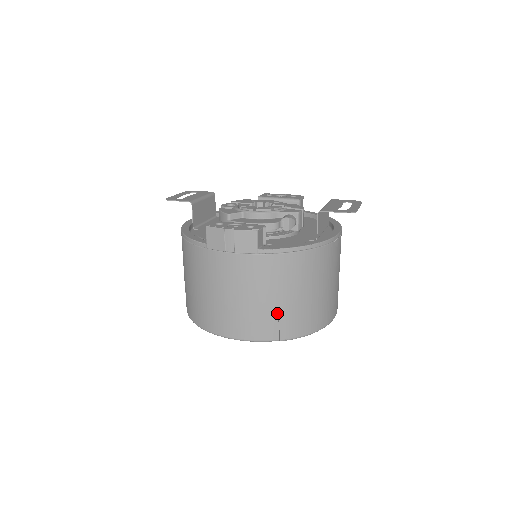
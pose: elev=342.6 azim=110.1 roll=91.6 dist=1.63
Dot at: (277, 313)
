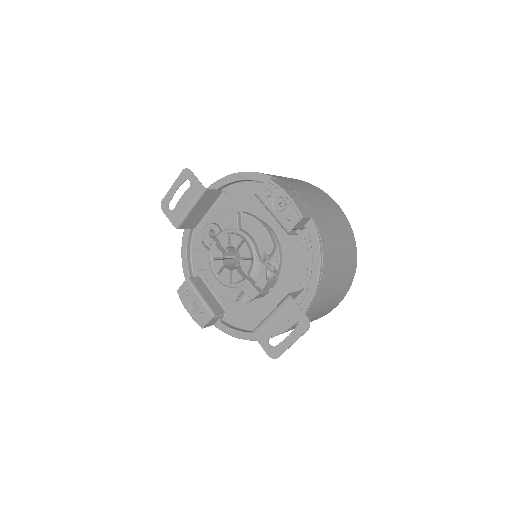
Dot at: occluded
